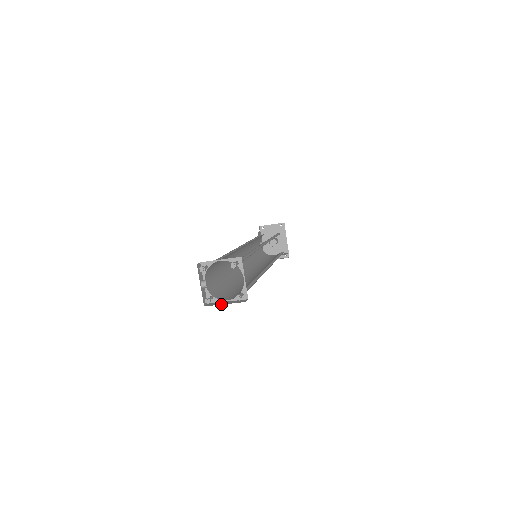
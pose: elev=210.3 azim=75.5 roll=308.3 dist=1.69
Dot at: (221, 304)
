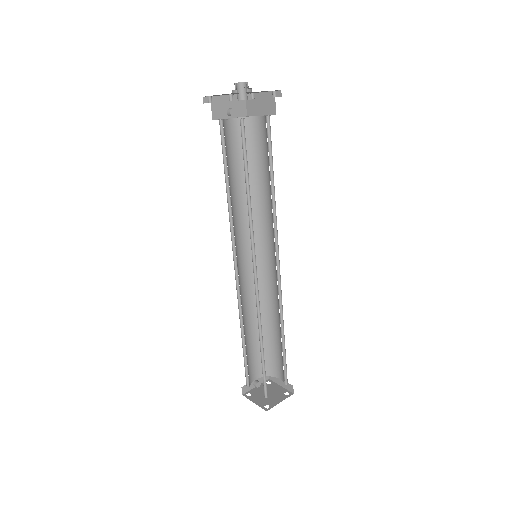
Dot at: (278, 385)
